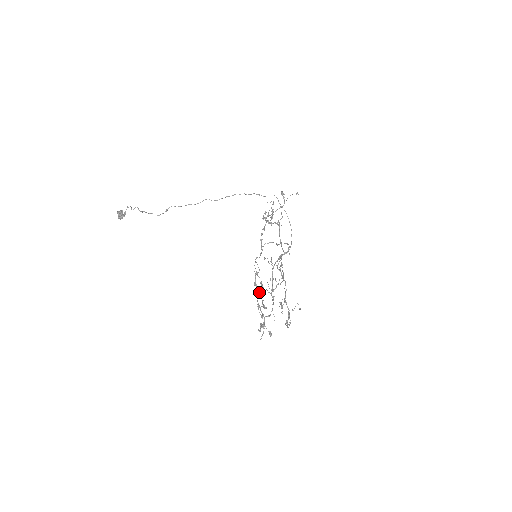
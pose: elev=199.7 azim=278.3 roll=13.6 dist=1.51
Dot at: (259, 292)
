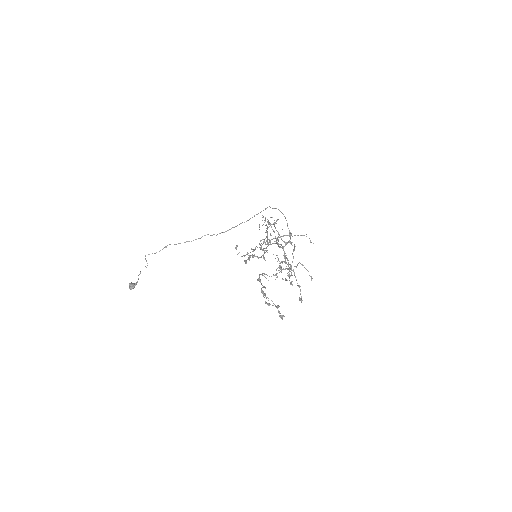
Dot at: (265, 287)
